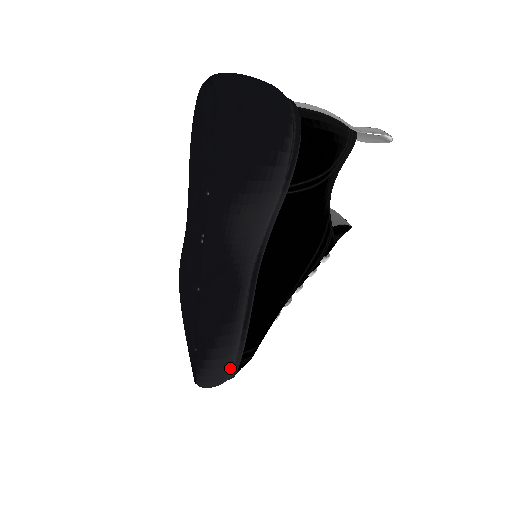
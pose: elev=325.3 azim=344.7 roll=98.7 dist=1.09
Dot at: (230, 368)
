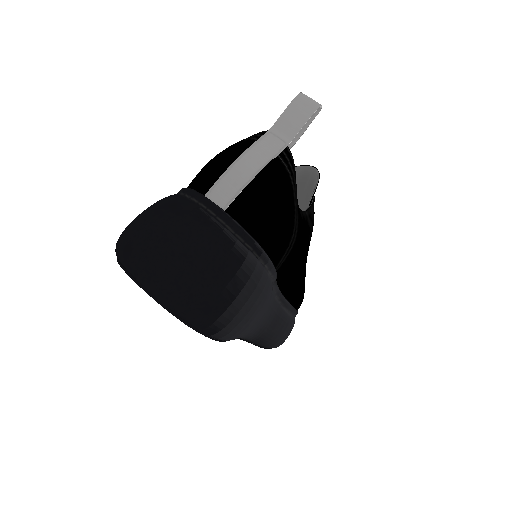
Dot at: occluded
